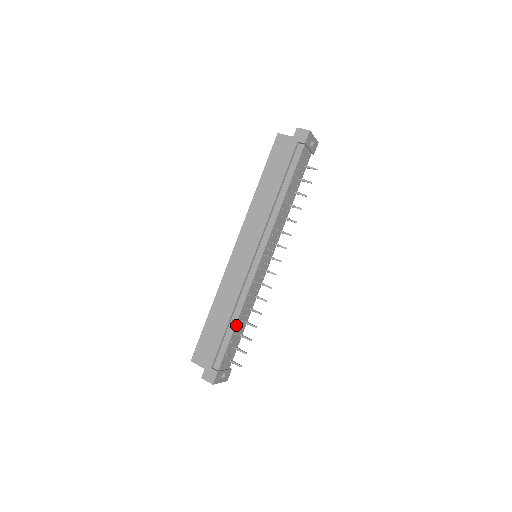
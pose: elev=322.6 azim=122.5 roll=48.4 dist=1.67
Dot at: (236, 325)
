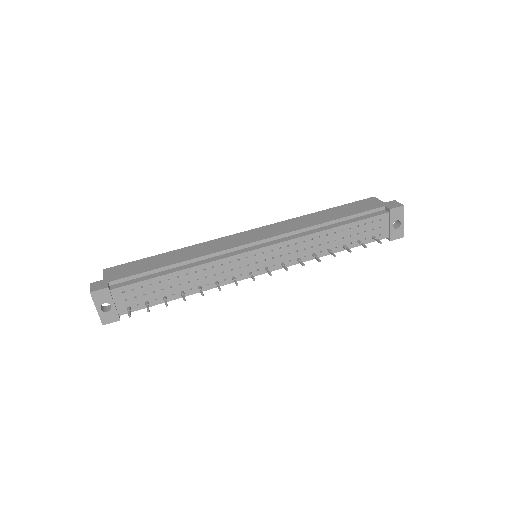
Dot at: (173, 274)
